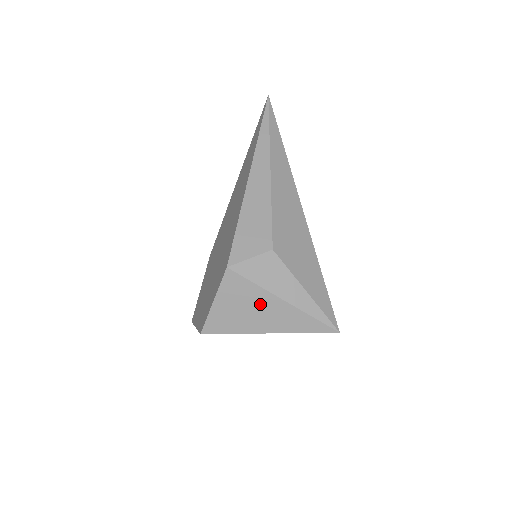
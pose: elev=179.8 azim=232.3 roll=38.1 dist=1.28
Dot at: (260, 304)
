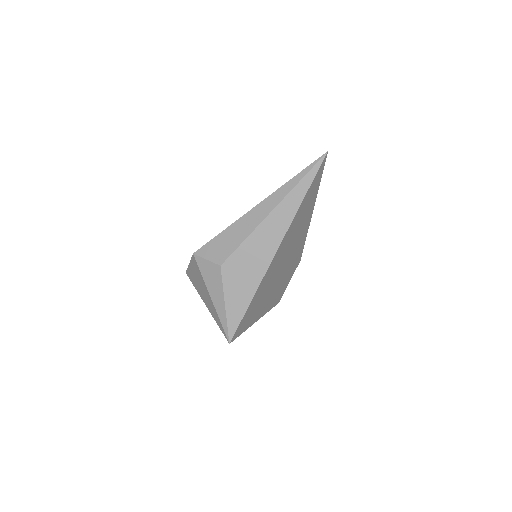
Dot at: (203, 287)
